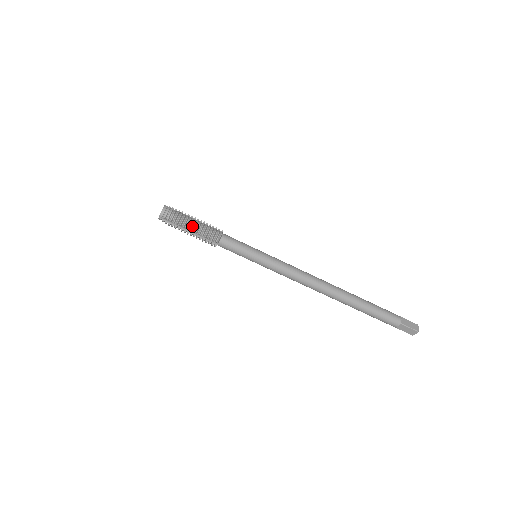
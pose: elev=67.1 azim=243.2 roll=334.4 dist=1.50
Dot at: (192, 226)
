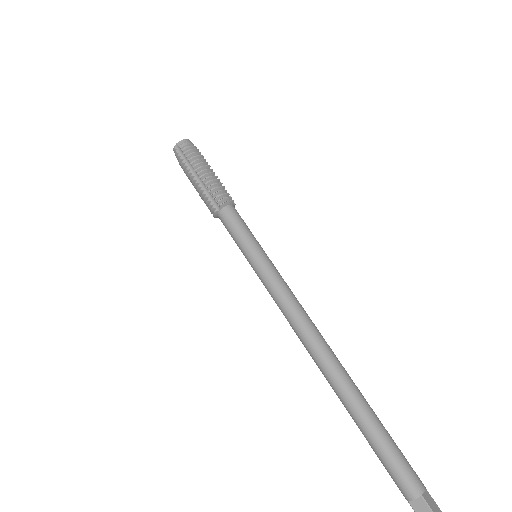
Dot at: (204, 172)
